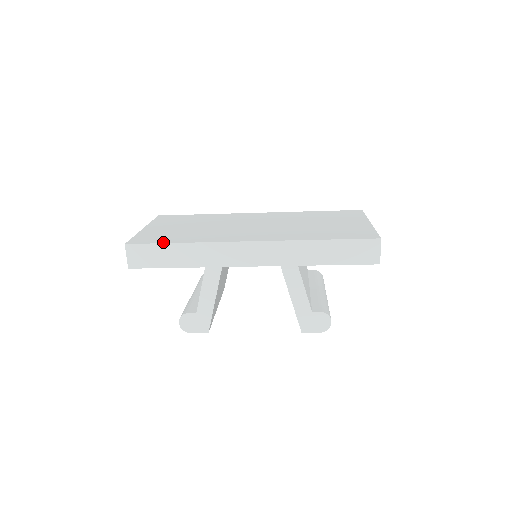
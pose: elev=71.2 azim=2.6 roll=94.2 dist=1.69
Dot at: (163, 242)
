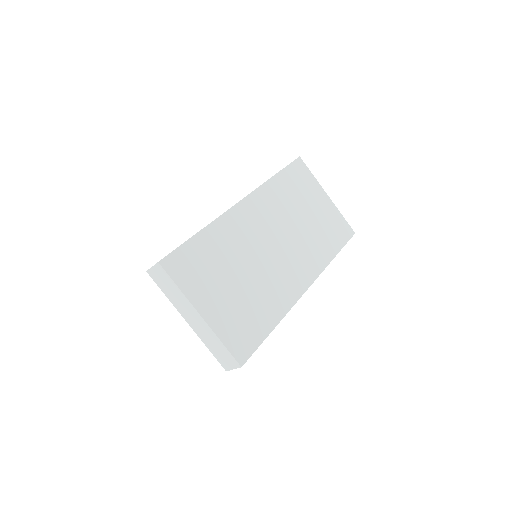
Dot at: (264, 338)
